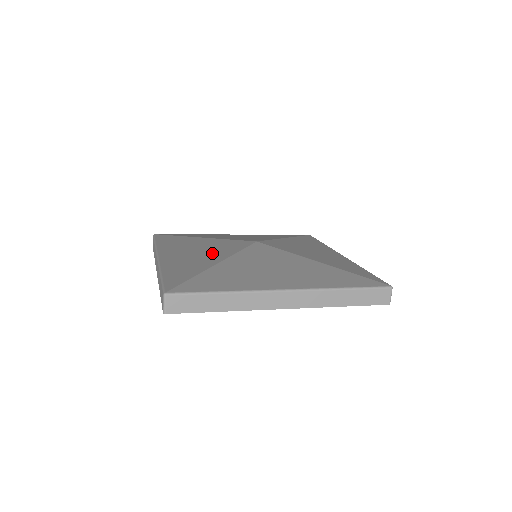
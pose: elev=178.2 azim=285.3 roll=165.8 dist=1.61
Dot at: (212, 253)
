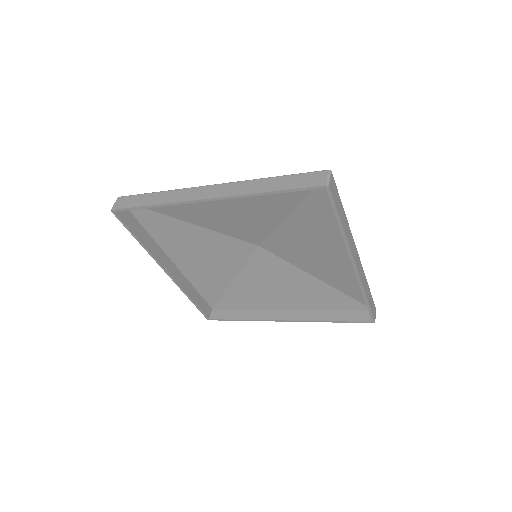
Dot at: (208, 242)
